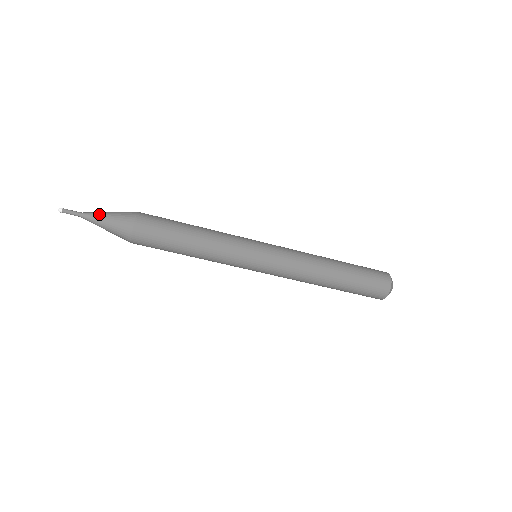
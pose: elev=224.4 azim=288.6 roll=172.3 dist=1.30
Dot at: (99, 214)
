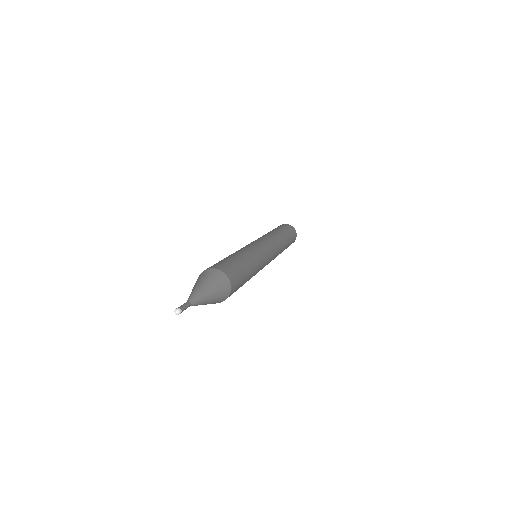
Dot at: (202, 291)
